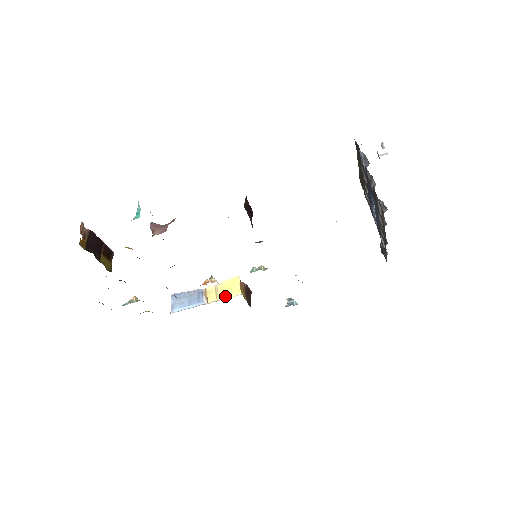
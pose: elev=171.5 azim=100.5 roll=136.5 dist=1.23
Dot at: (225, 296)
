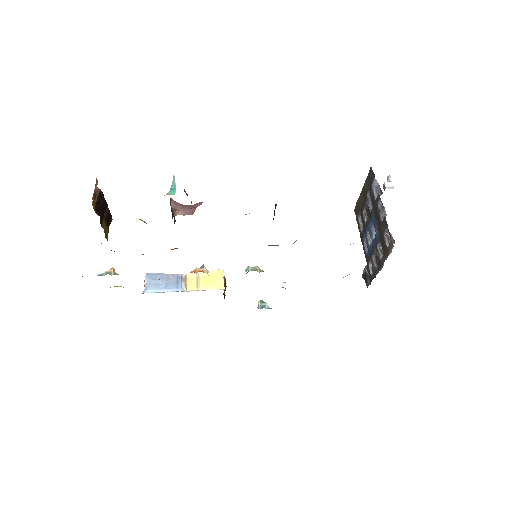
Dot at: (207, 287)
